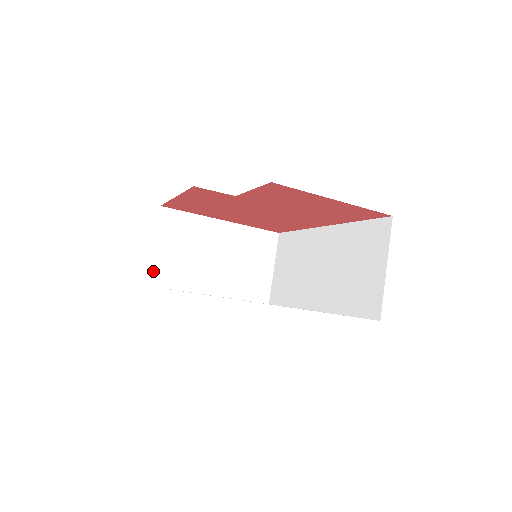
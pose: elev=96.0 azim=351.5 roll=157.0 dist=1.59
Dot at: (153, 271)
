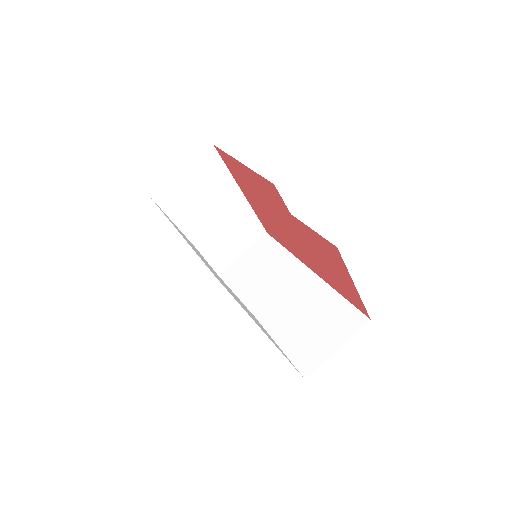
Dot at: (164, 188)
